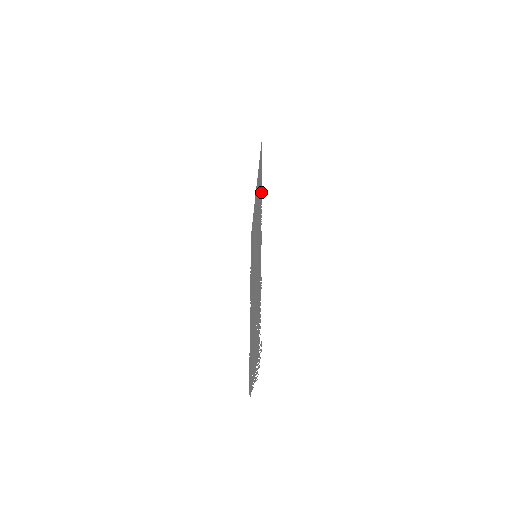
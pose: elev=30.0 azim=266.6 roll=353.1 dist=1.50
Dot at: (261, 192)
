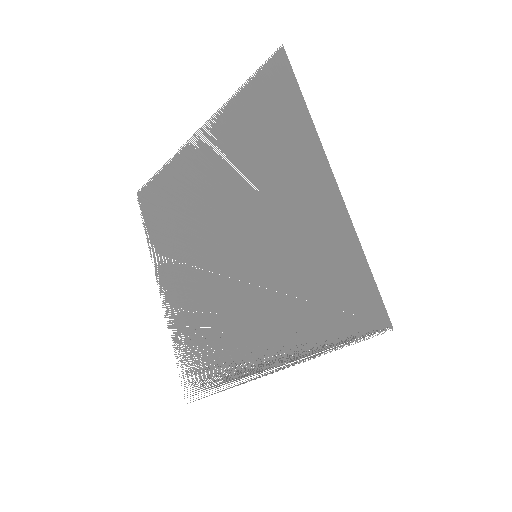
Dot at: (318, 350)
